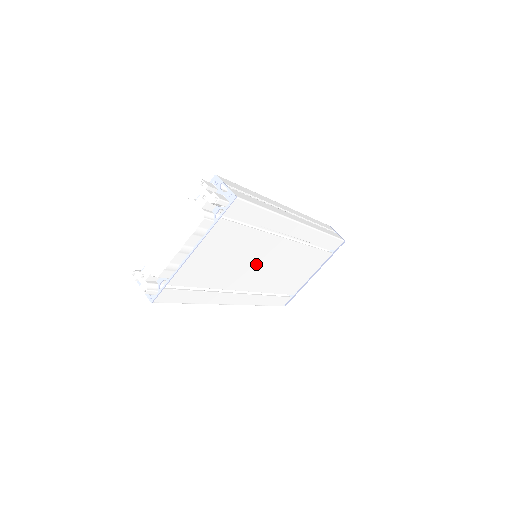
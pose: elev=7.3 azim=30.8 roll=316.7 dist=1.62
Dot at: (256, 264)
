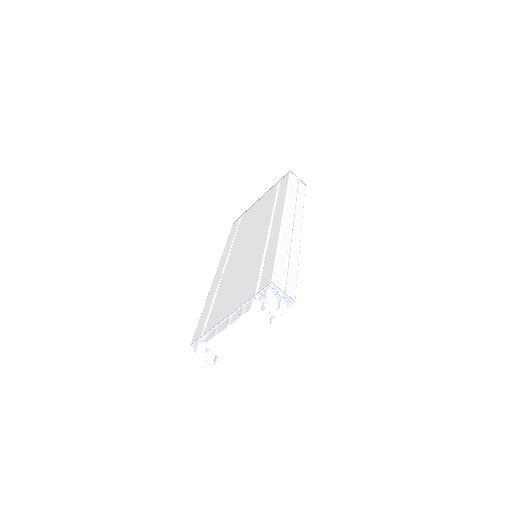
Dot at: occluded
